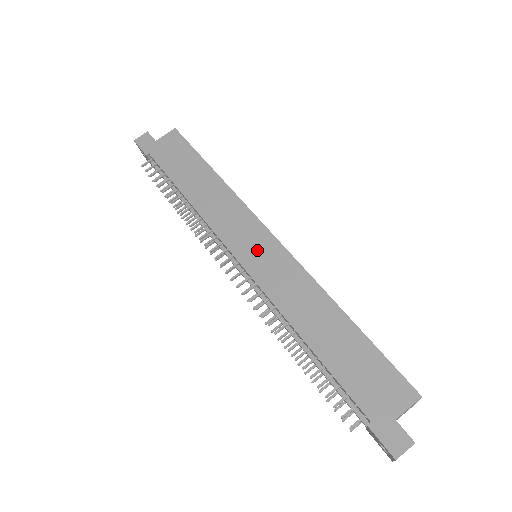
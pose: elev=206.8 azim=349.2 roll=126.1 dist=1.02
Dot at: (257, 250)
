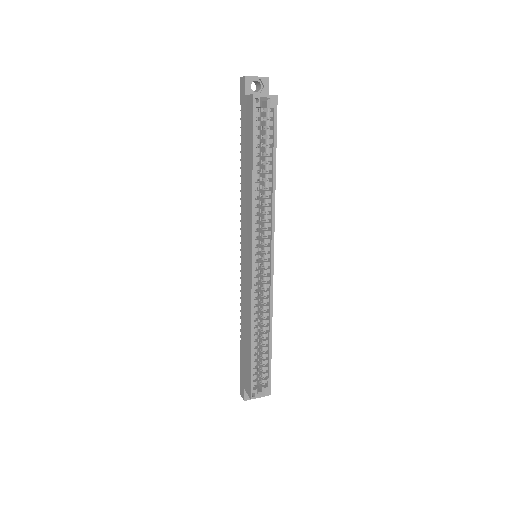
Dot at: (246, 260)
